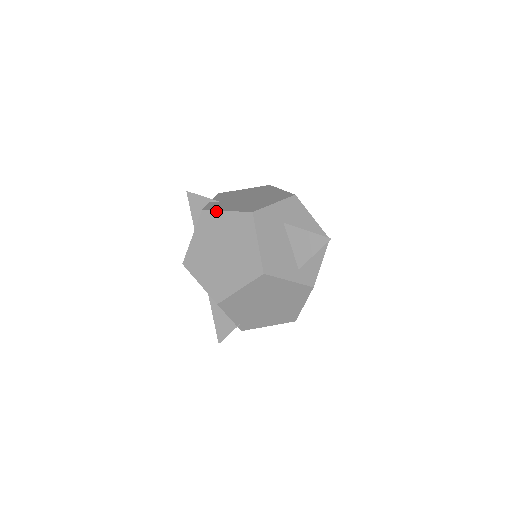
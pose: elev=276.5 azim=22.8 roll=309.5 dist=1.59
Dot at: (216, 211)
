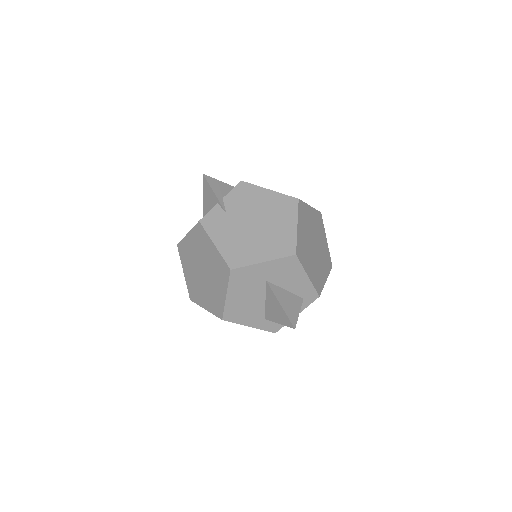
Dot at: (208, 235)
